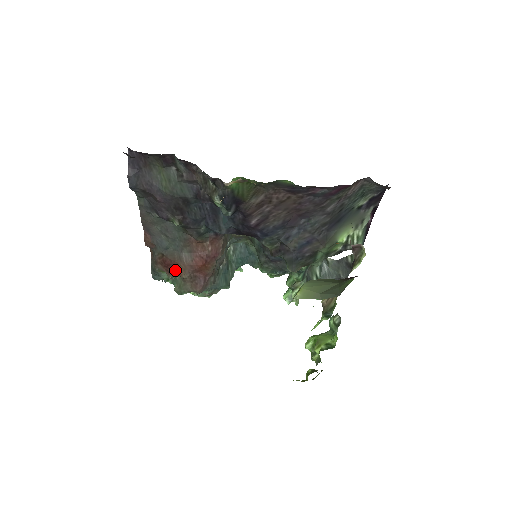
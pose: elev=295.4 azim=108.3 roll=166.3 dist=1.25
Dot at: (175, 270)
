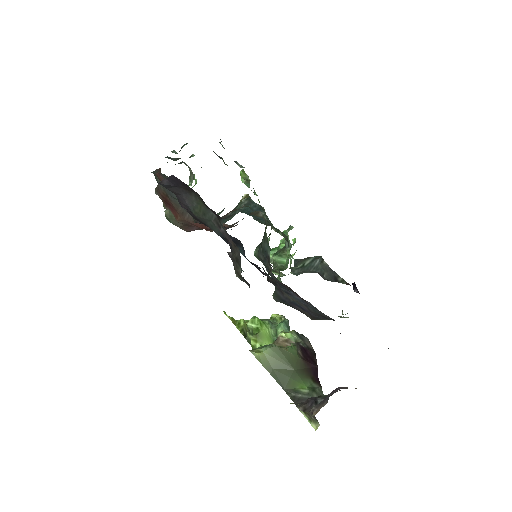
Dot at: (173, 211)
